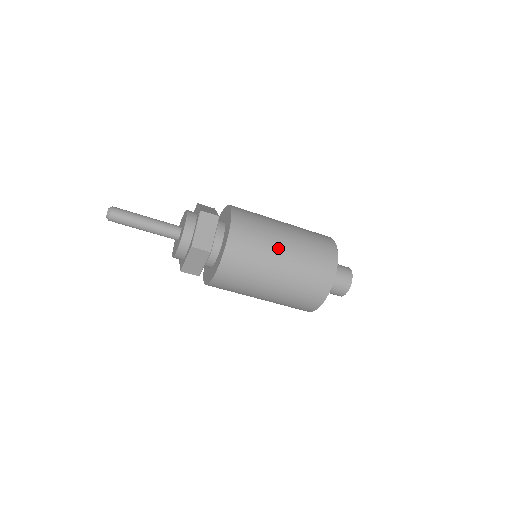
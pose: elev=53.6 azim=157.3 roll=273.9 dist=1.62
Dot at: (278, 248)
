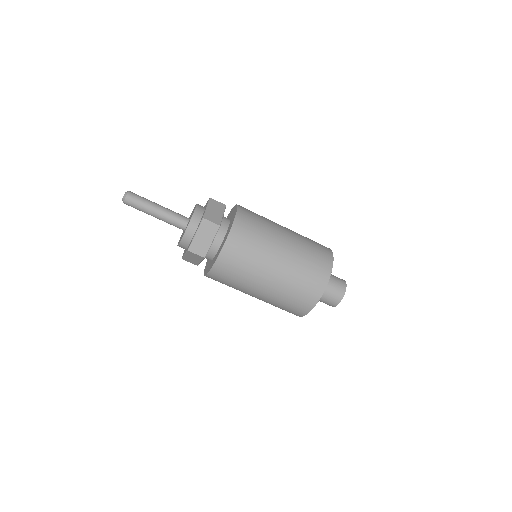
Dot at: (280, 232)
